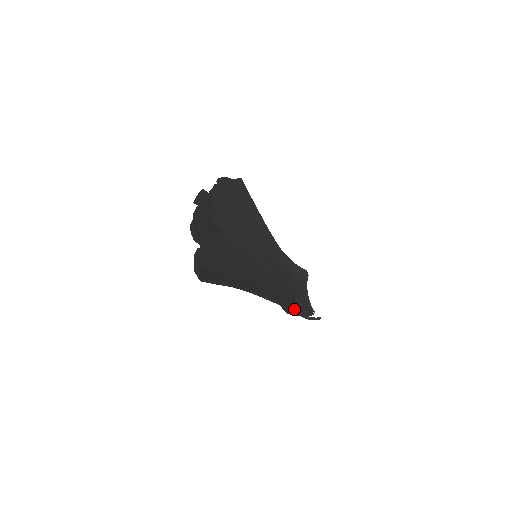
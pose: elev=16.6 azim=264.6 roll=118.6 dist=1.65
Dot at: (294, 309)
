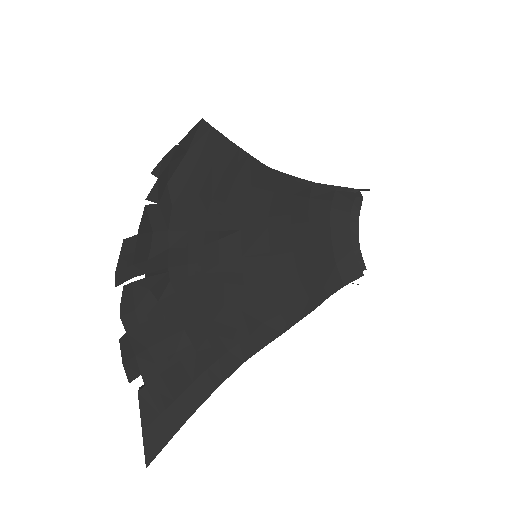
Dot at: (327, 297)
